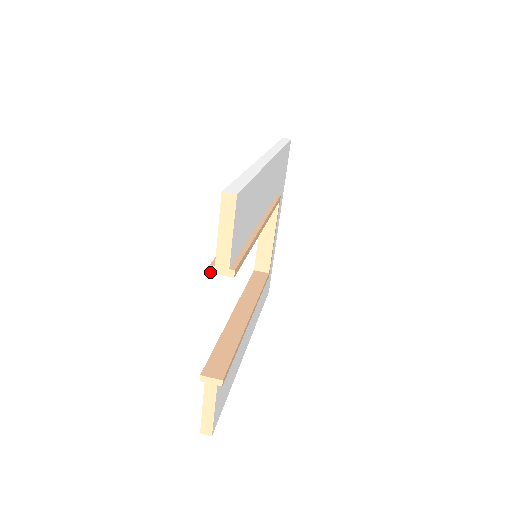
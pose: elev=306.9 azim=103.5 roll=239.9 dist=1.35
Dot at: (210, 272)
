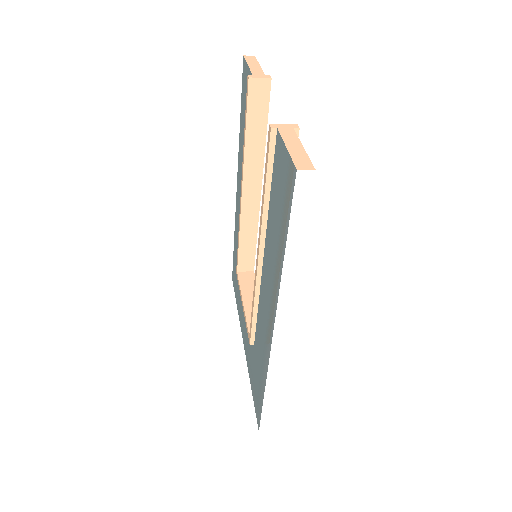
Dot at: (250, 77)
